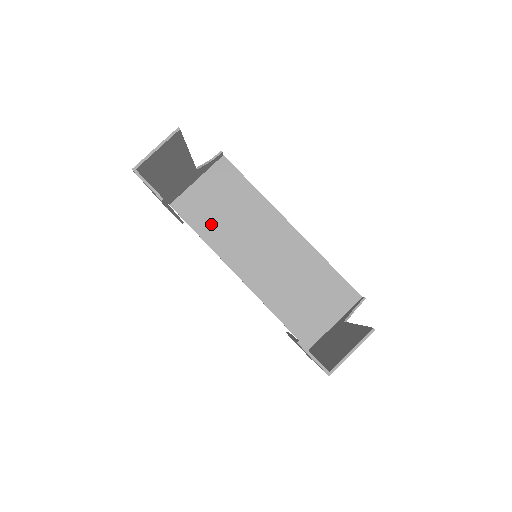
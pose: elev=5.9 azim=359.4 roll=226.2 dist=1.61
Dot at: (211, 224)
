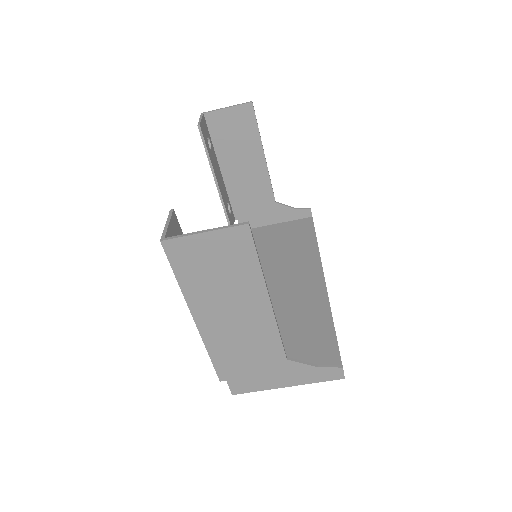
Dot at: occluded
